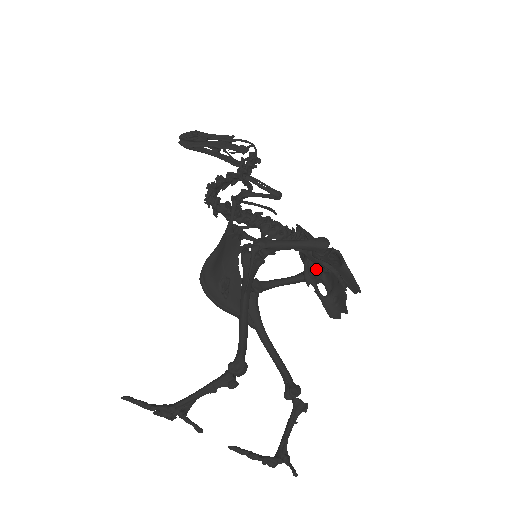
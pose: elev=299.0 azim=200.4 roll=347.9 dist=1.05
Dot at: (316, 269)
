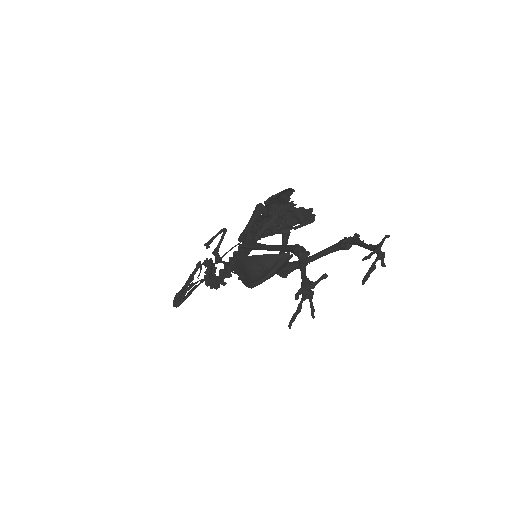
Dot at: (282, 227)
